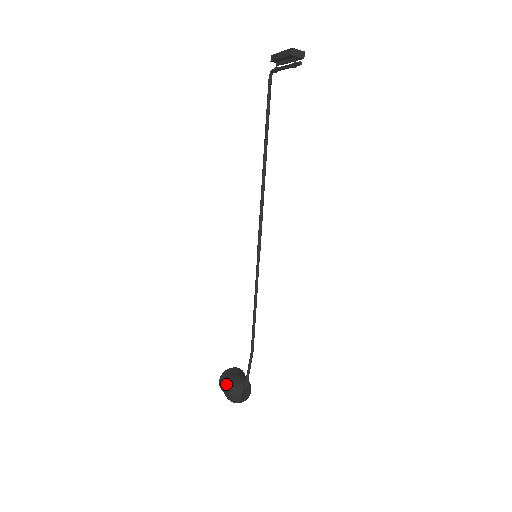
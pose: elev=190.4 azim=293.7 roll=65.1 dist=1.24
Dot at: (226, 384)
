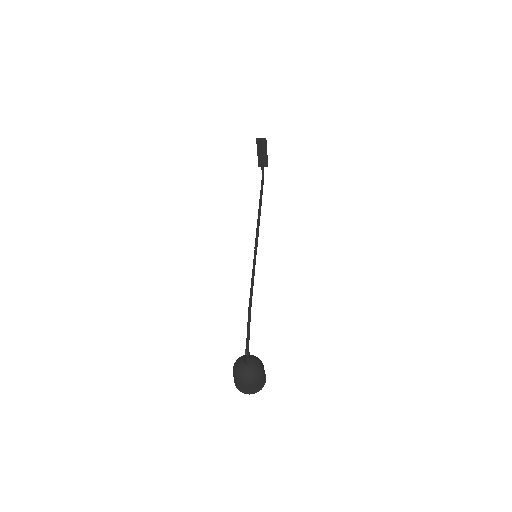
Dot at: occluded
